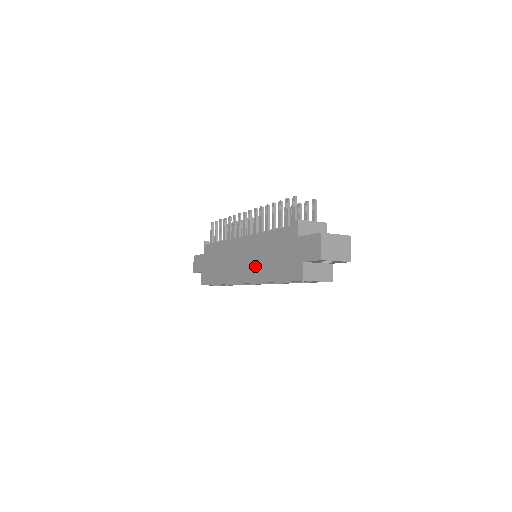
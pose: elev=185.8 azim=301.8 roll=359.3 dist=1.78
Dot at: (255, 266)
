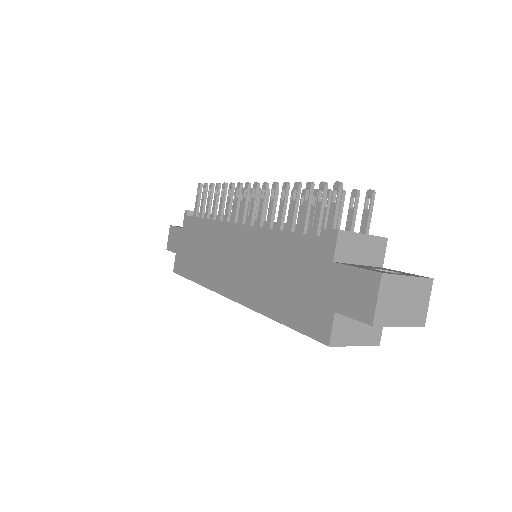
Dot at: (251, 280)
